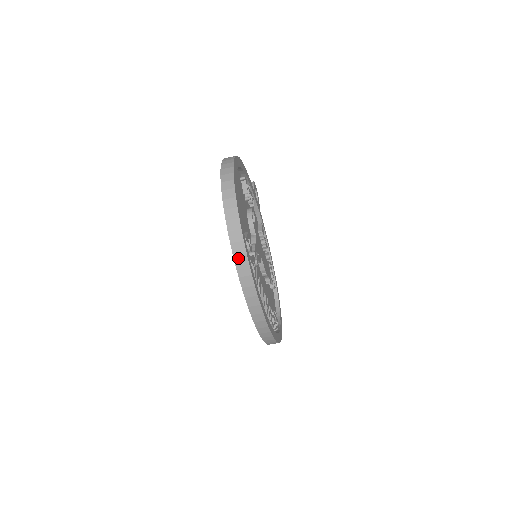
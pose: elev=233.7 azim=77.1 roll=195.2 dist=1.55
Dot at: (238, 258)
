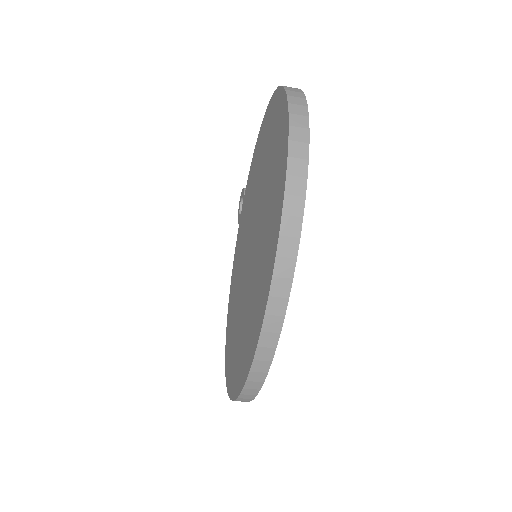
Dot at: (292, 182)
